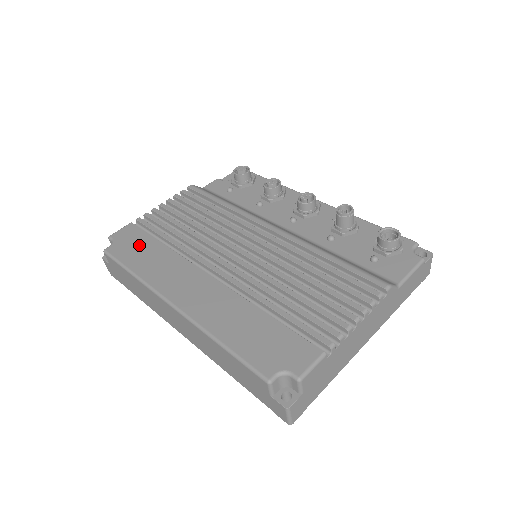
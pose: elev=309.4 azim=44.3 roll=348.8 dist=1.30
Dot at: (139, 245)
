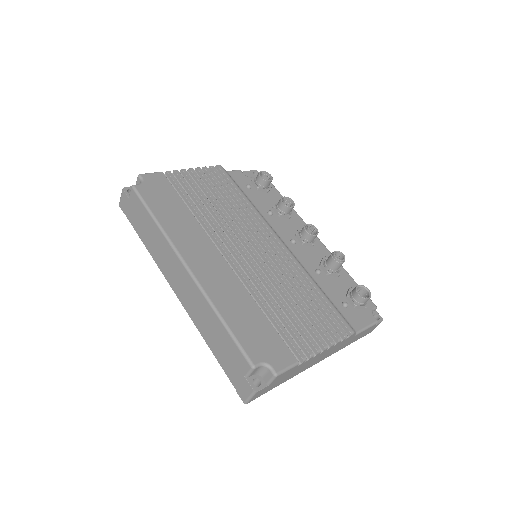
Dot at: (166, 198)
